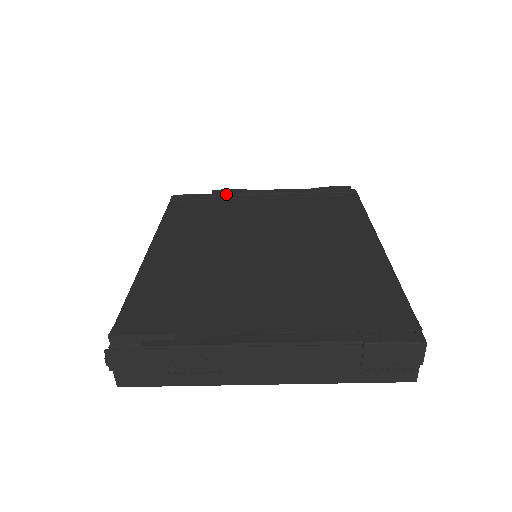
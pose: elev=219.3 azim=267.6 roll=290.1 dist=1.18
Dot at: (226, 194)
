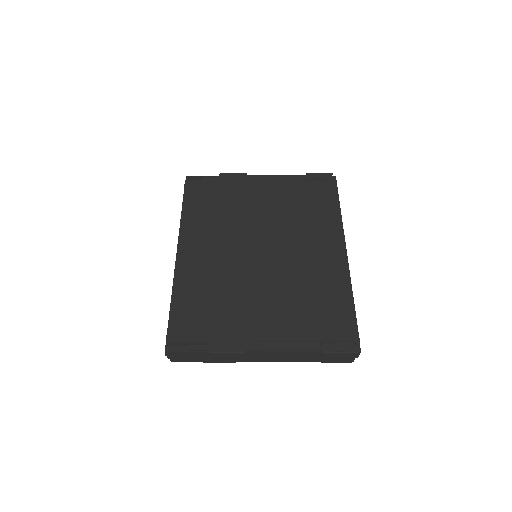
Dot at: (230, 180)
